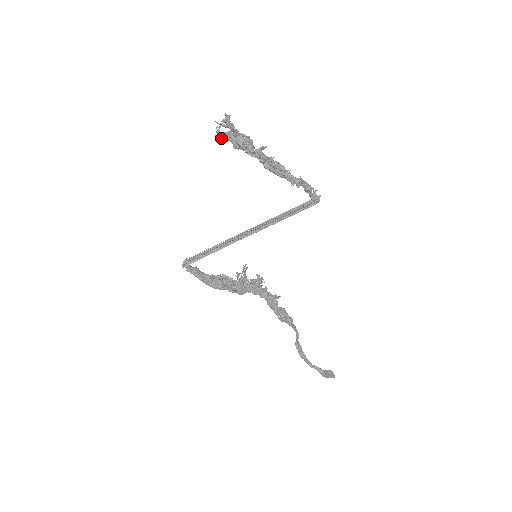
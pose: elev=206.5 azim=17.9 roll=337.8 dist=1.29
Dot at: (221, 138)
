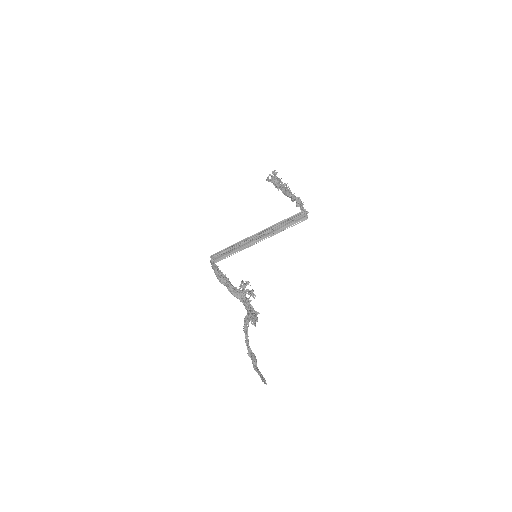
Dot at: (268, 179)
